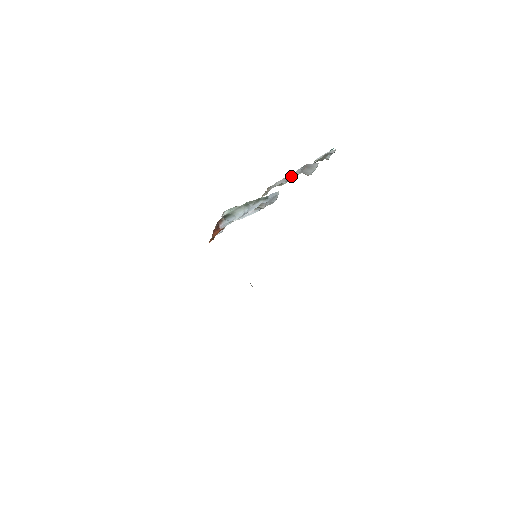
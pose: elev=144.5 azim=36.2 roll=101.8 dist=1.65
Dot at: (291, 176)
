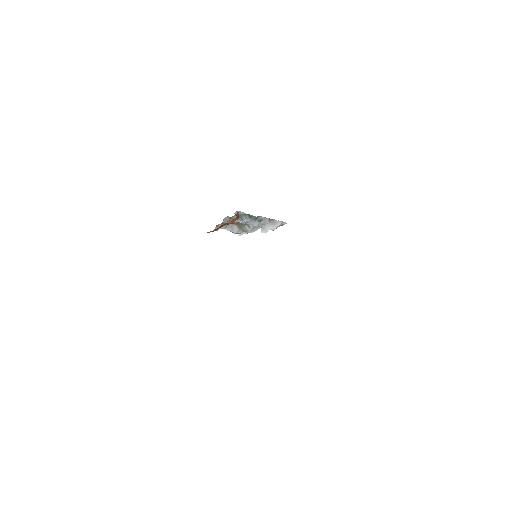
Dot at: occluded
